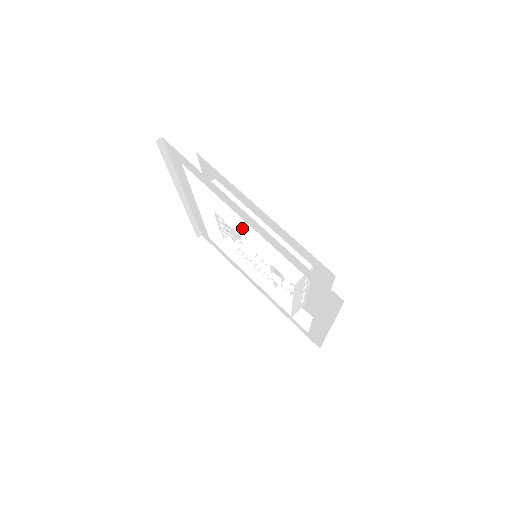
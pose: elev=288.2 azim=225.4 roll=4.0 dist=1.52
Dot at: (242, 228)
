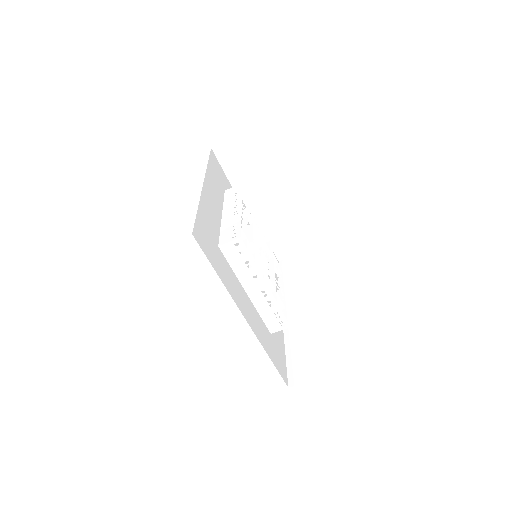
Dot at: (249, 286)
